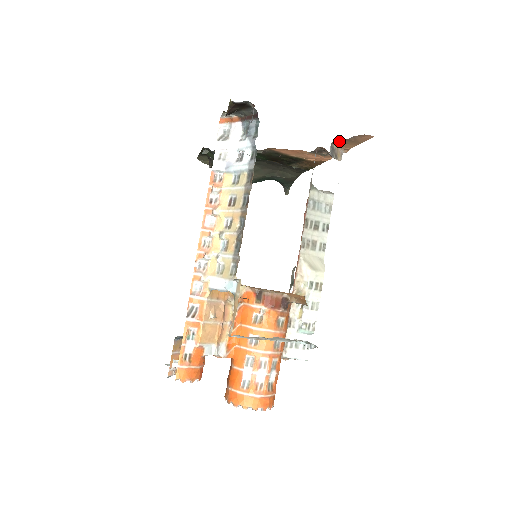
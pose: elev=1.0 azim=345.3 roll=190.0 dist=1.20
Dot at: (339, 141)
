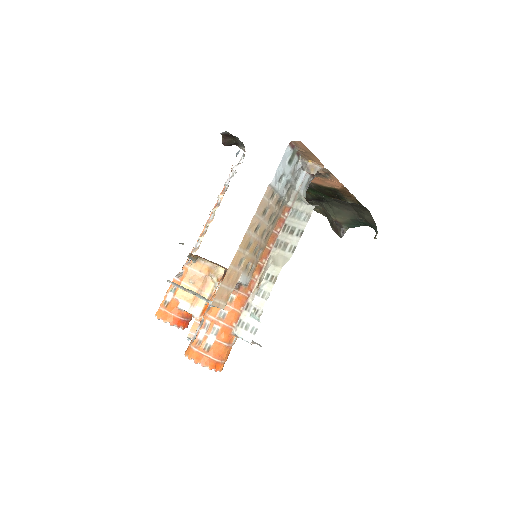
Dot at: (304, 155)
